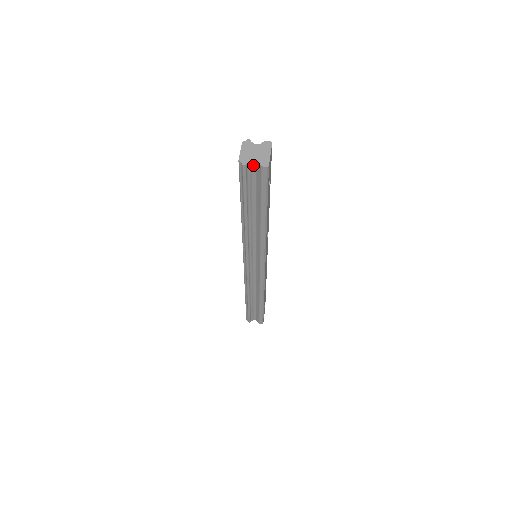
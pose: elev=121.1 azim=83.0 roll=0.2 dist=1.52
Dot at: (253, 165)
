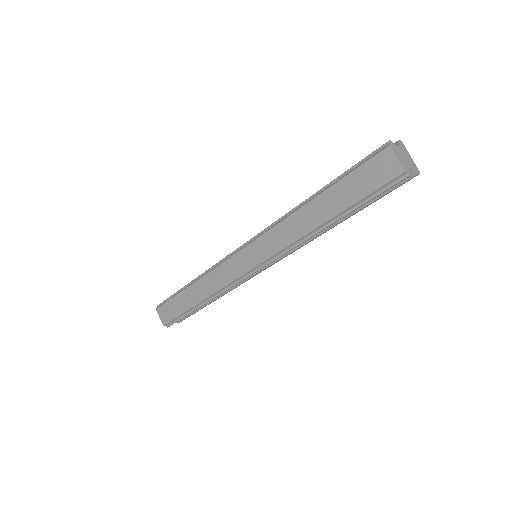
Dot at: occluded
